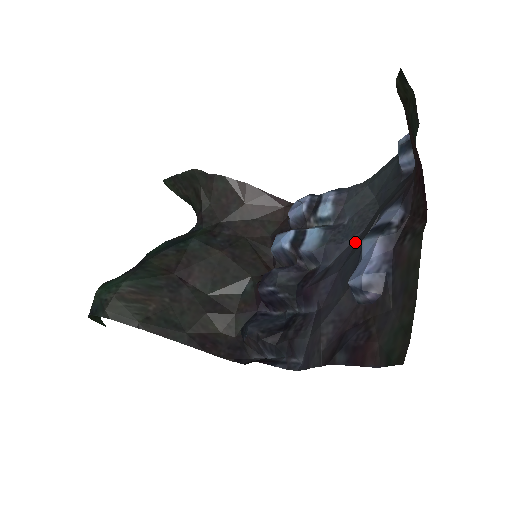
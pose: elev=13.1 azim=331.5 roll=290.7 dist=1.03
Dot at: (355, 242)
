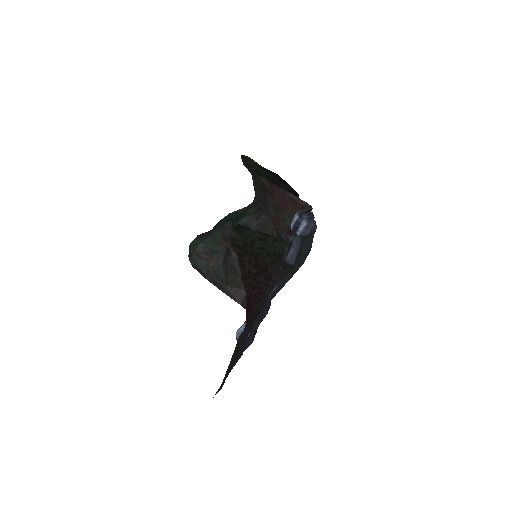
Dot at: occluded
